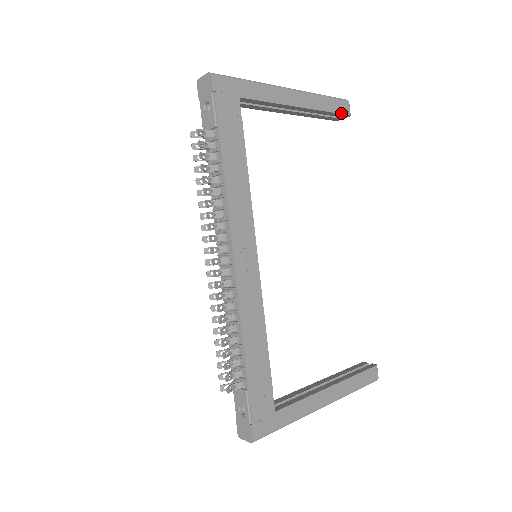
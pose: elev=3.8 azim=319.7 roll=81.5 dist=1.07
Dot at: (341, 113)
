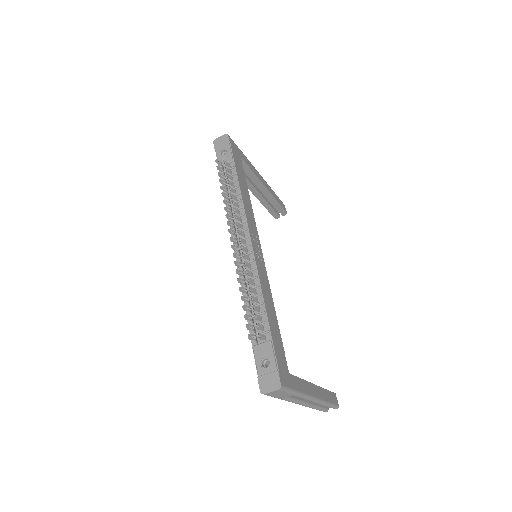
Dot at: (283, 208)
